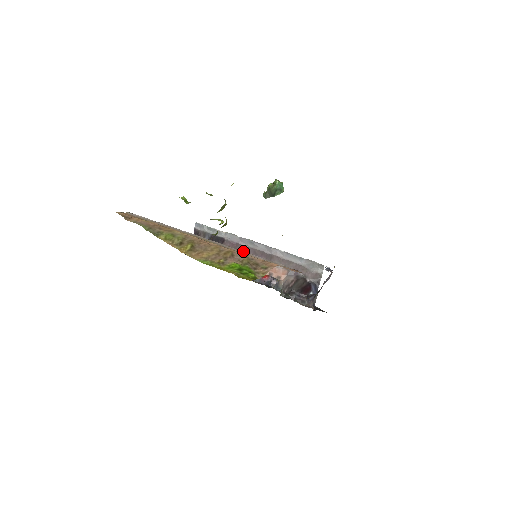
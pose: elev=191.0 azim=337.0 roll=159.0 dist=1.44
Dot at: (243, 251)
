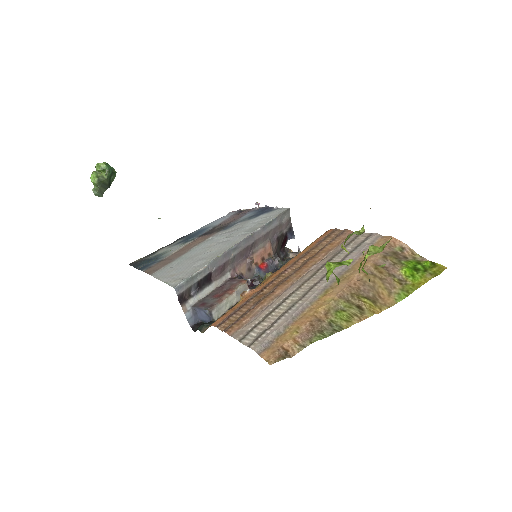
Dot at: (350, 257)
